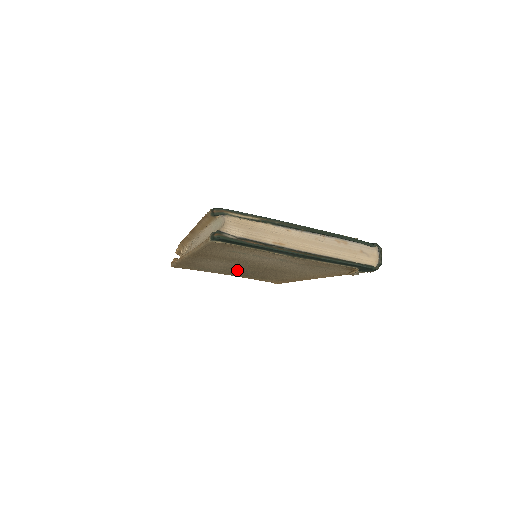
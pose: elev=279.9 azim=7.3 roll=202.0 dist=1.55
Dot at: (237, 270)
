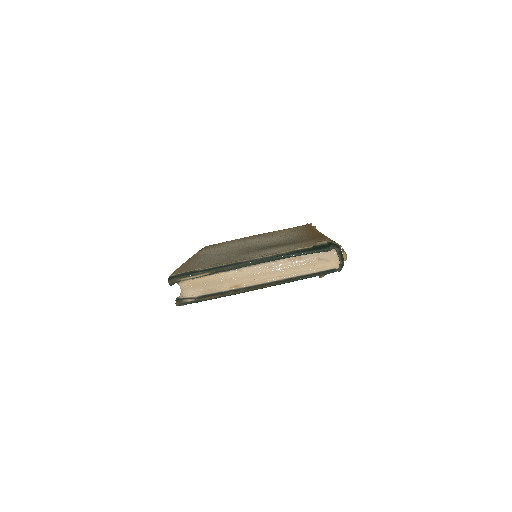
Dot at: occluded
